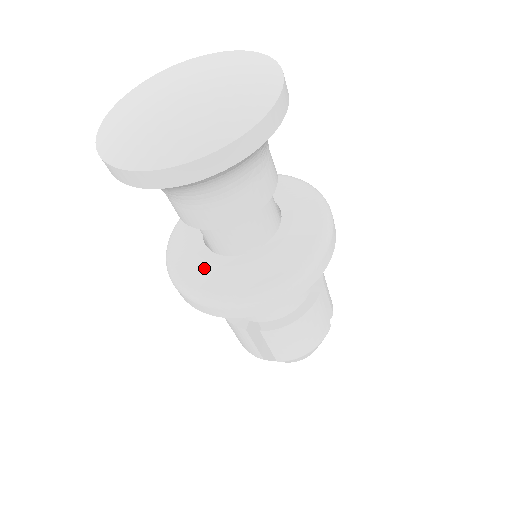
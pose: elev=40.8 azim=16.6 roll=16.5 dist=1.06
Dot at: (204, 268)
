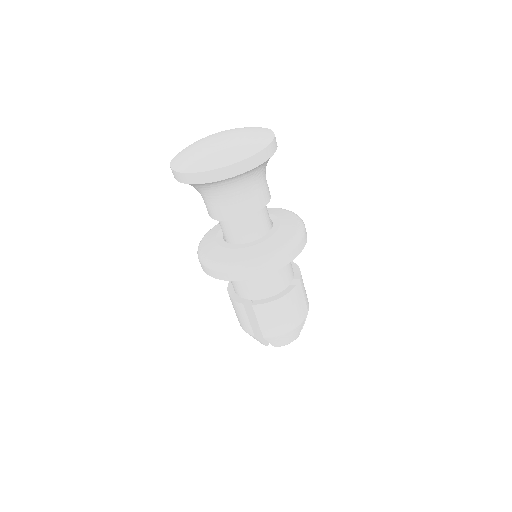
Dot at: (220, 250)
